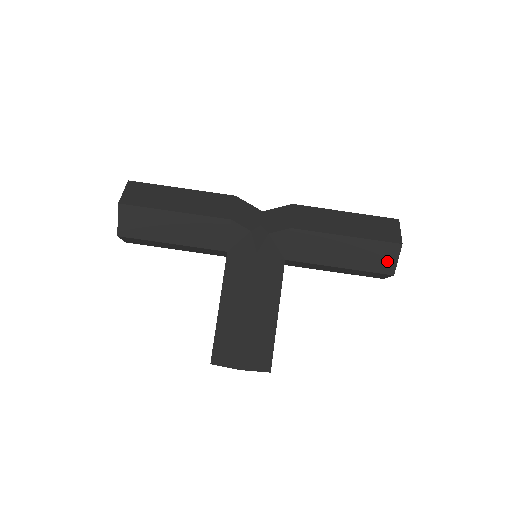
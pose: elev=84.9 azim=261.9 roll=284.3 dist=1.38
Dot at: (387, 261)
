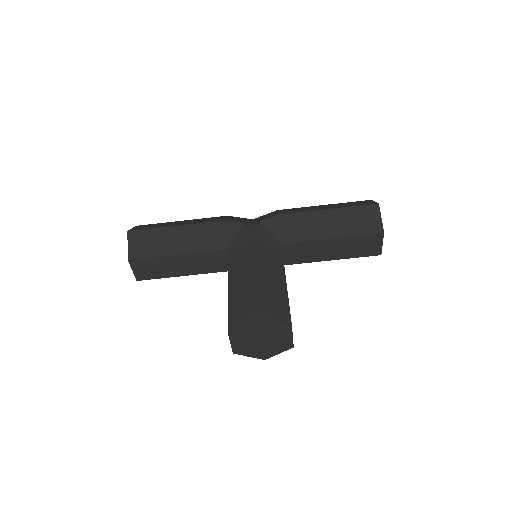
Dot at: (372, 221)
